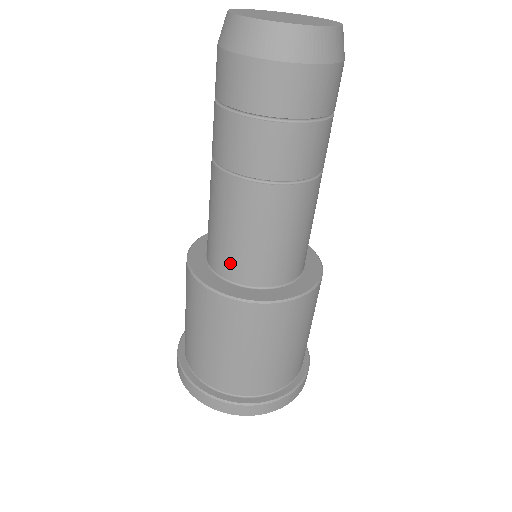
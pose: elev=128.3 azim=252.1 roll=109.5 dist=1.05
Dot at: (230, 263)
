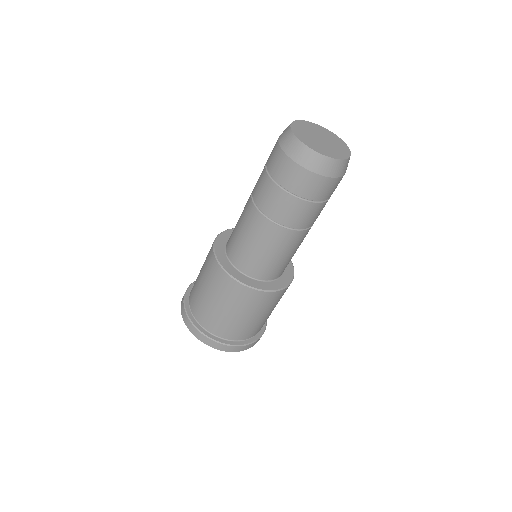
Dot at: (239, 257)
